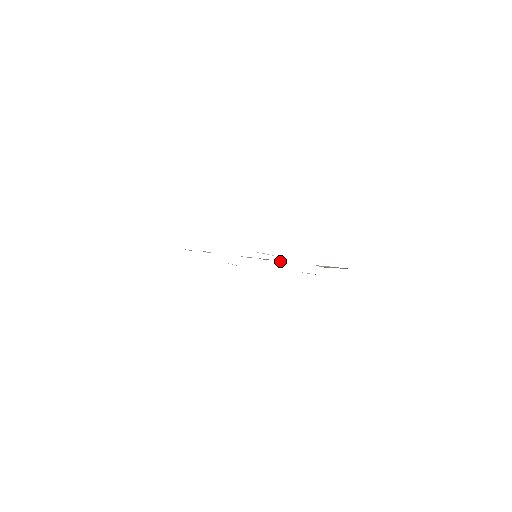
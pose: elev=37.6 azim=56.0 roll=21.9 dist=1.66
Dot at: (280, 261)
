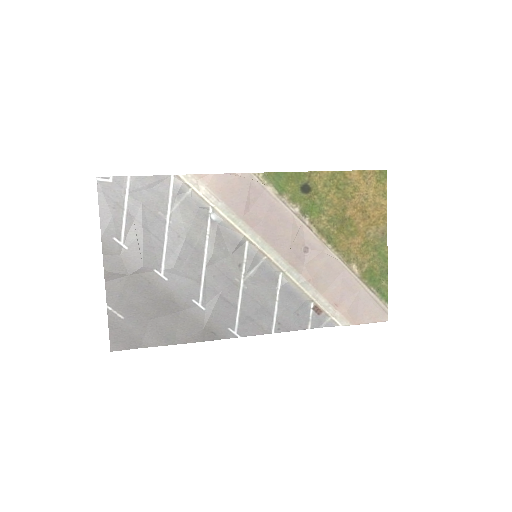
Dot at: (279, 273)
